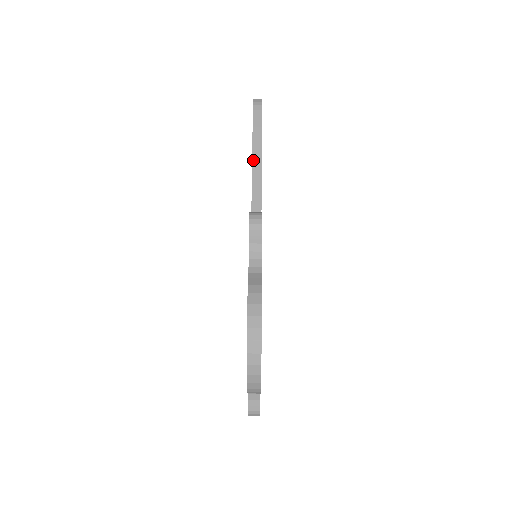
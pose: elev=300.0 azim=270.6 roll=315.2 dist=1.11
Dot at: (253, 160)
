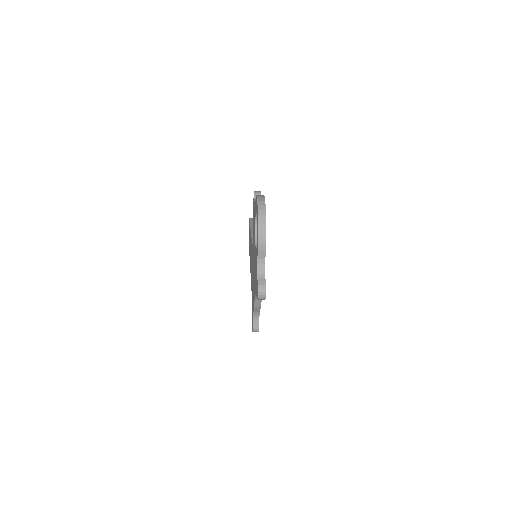
Dot at: (251, 229)
